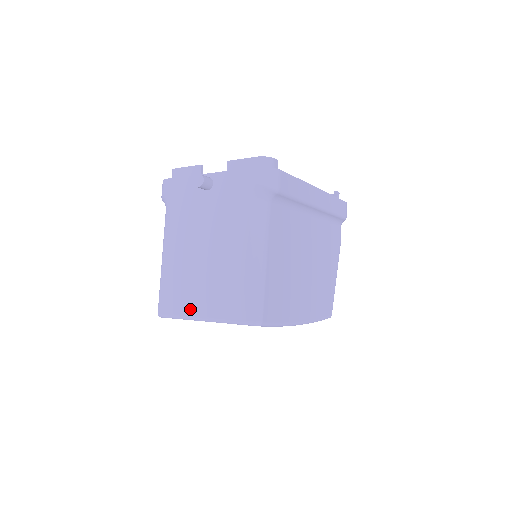
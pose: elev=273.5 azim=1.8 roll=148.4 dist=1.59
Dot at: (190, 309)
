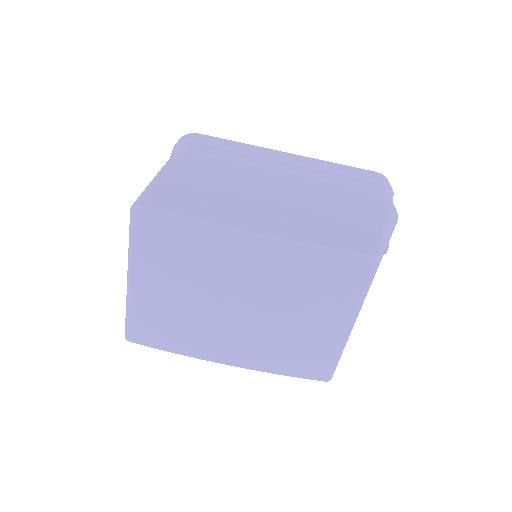
Dot at: occluded
